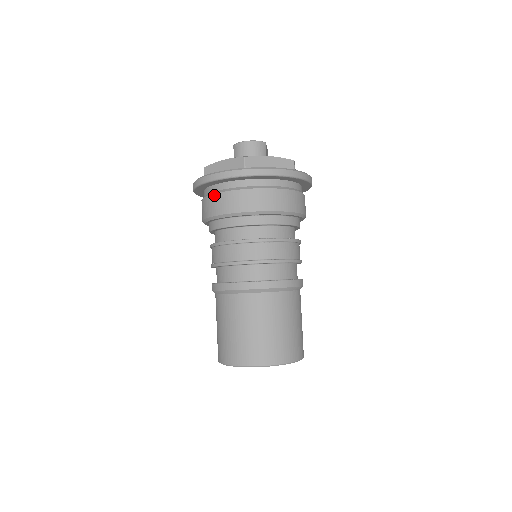
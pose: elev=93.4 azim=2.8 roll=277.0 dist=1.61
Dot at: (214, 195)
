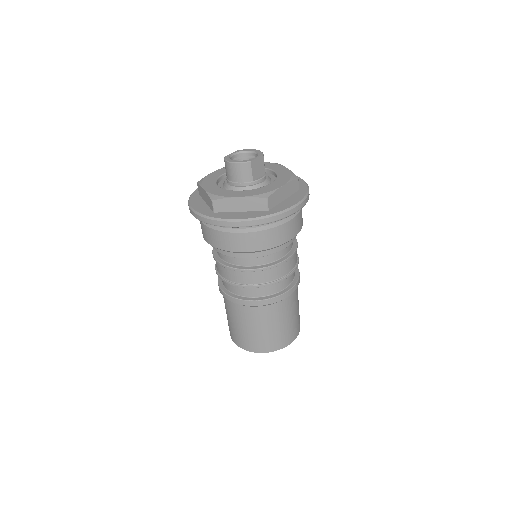
Dot at: occluded
